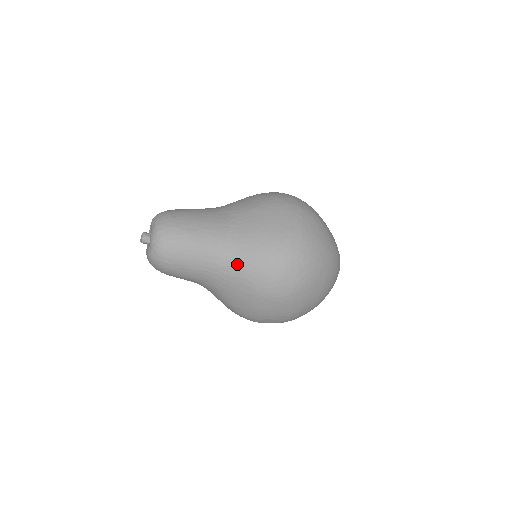
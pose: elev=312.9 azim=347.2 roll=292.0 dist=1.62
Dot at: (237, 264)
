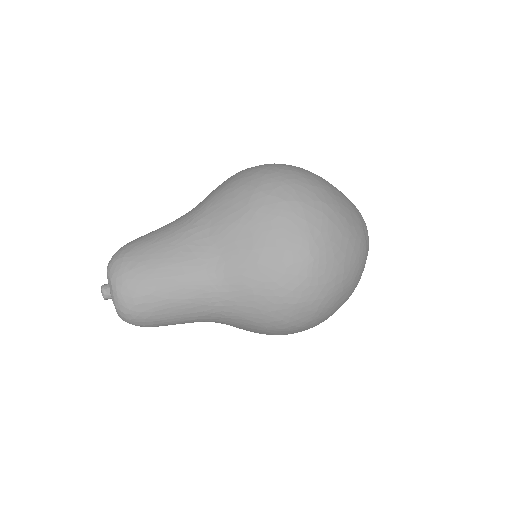
Dot at: (232, 308)
